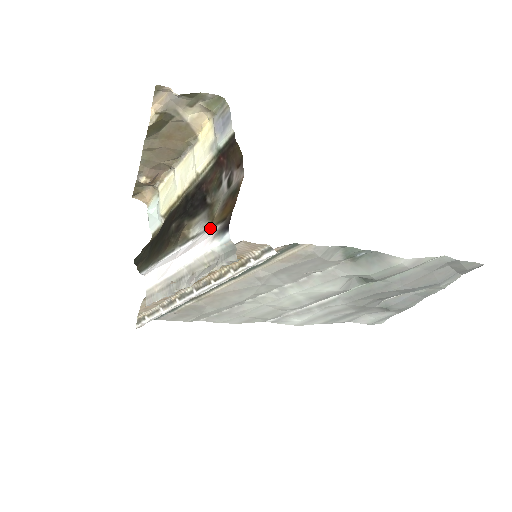
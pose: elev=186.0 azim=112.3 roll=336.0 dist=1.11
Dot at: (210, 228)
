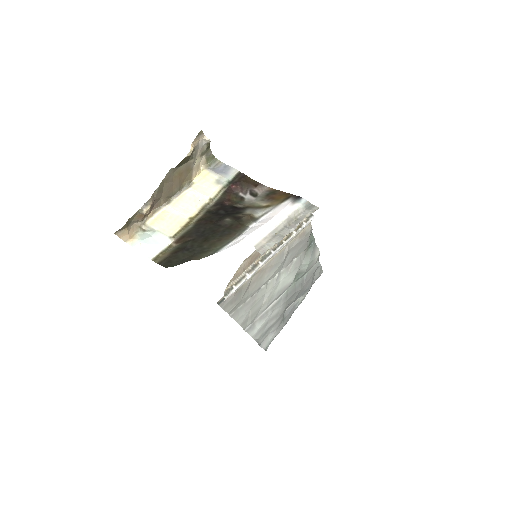
Dot at: (277, 206)
